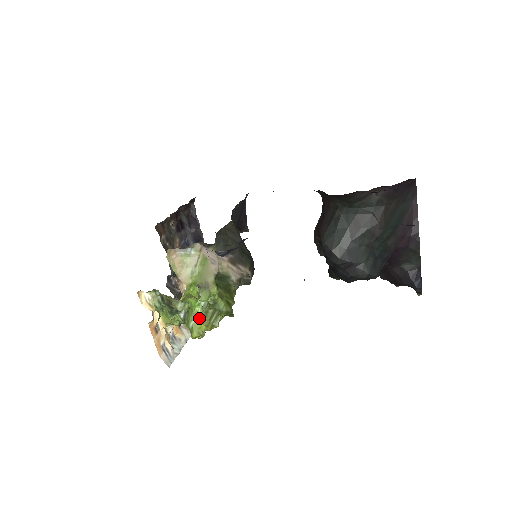
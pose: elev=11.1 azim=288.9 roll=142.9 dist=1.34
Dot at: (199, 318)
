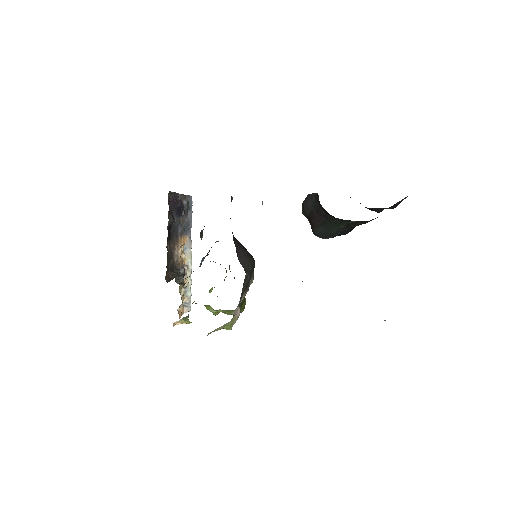
Dot at: (219, 311)
